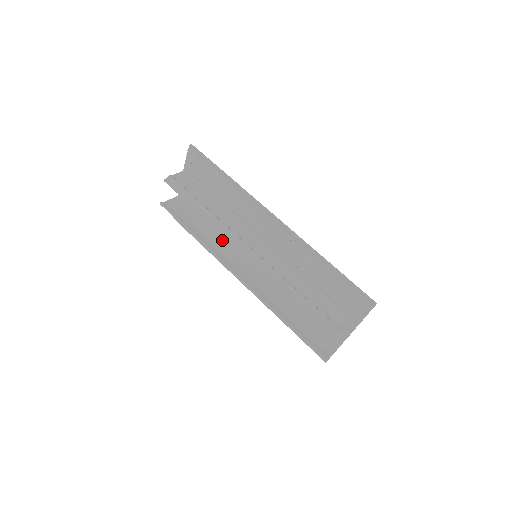
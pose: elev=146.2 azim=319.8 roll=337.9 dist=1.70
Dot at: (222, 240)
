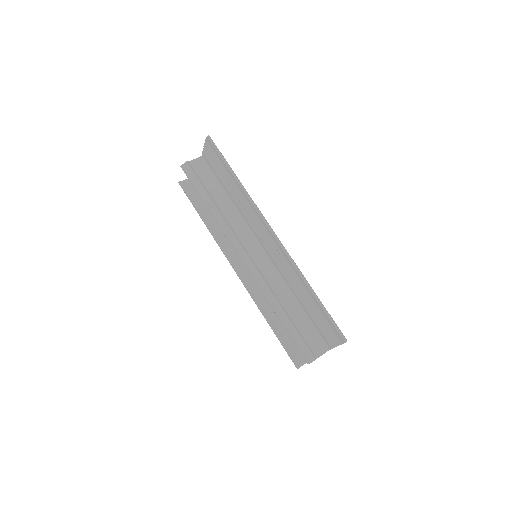
Dot at: occluded
